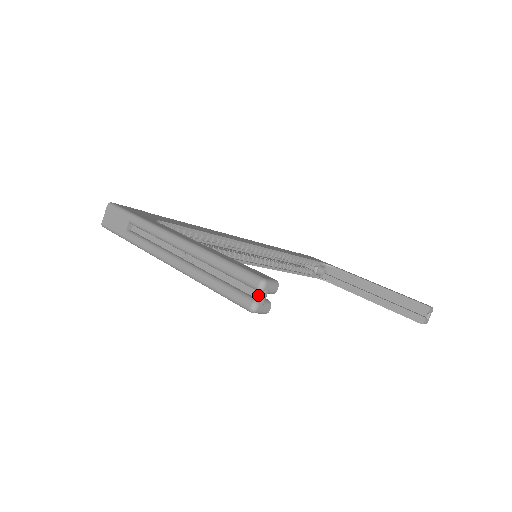
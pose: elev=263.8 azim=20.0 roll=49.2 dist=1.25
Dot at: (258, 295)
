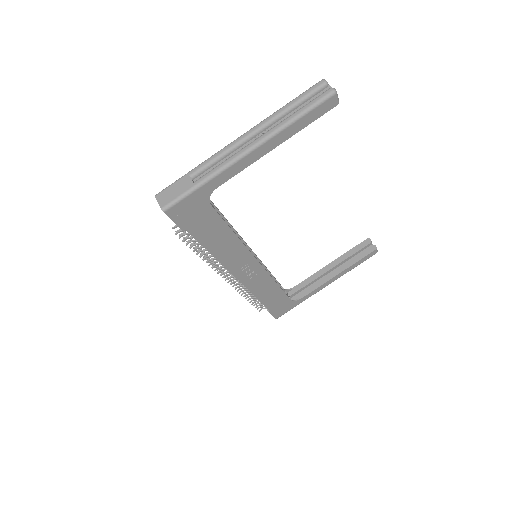
Dot at: (327, 89)
